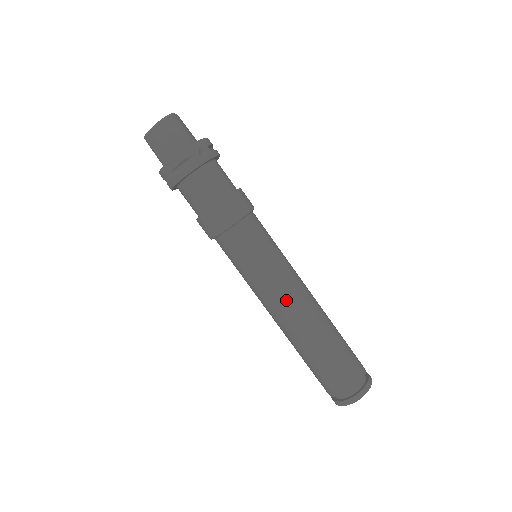
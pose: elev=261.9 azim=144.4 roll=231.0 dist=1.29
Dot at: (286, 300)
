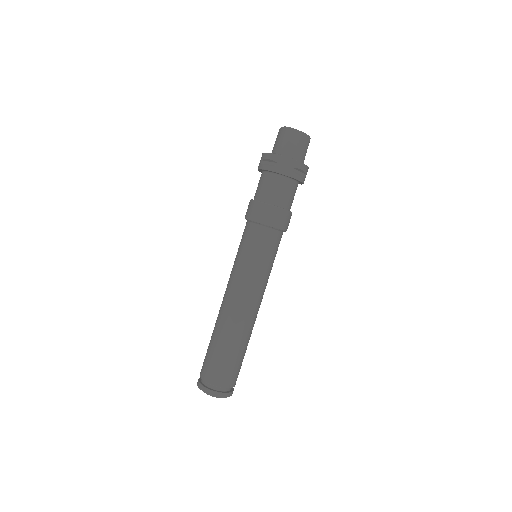
Dot at: (259, 300)
